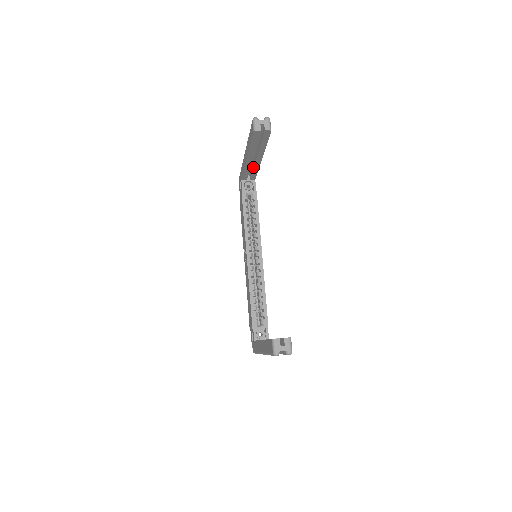
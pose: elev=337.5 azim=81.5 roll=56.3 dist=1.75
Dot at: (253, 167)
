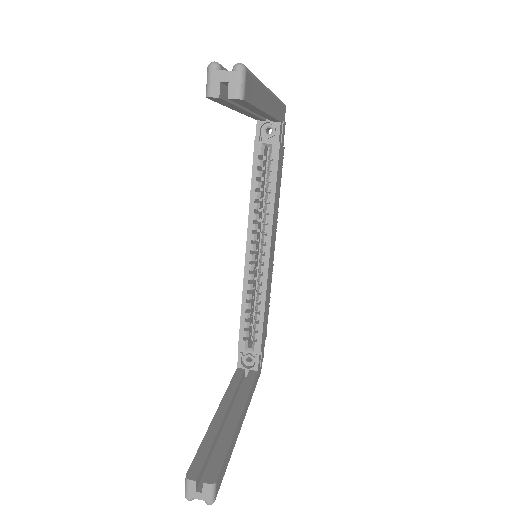
Dot at: occluded
